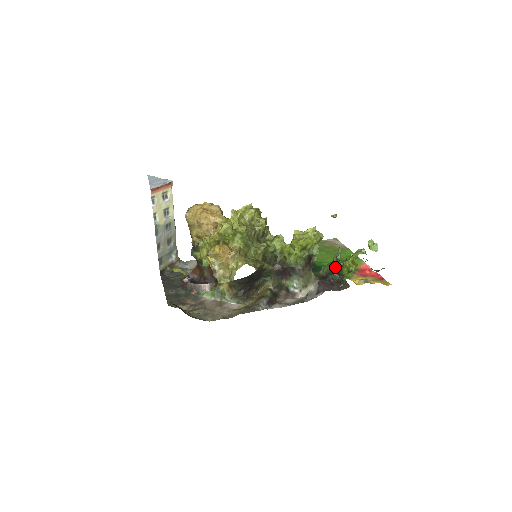
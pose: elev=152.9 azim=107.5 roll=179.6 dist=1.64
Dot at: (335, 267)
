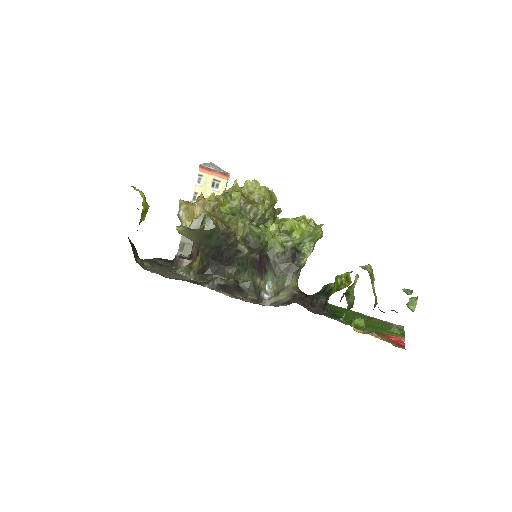
Dot at: (327, 285)
